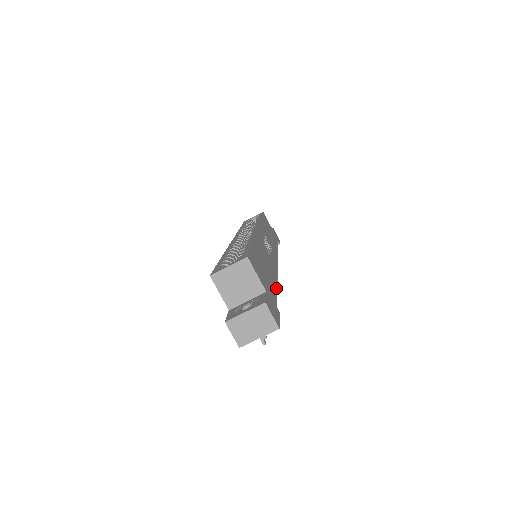
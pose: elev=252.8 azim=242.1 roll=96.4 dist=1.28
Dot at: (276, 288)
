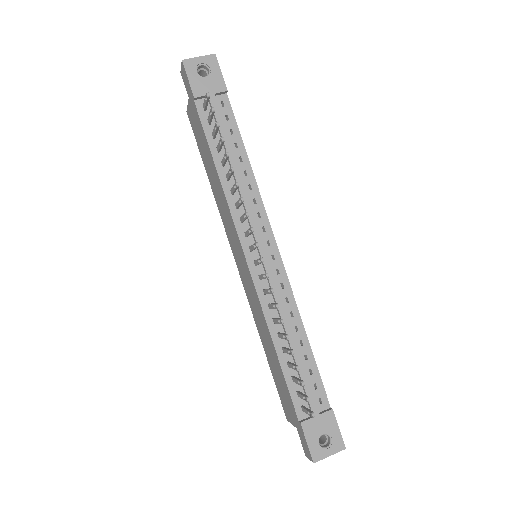
Dot at: (242, 143)
